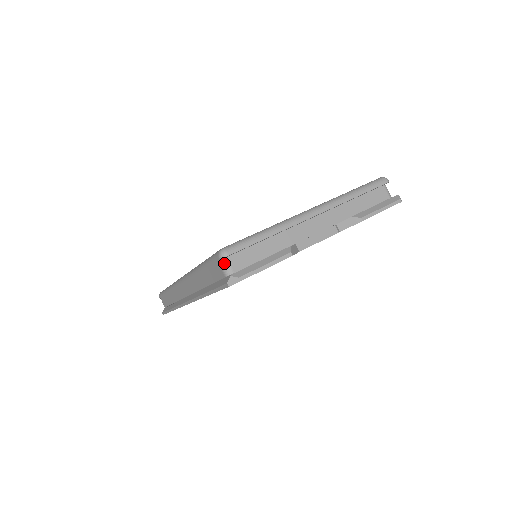
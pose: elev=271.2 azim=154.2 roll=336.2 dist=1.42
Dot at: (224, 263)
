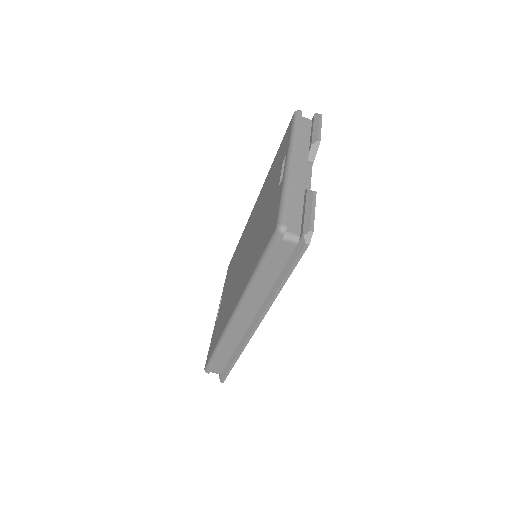
Dot at: (287, 235)
